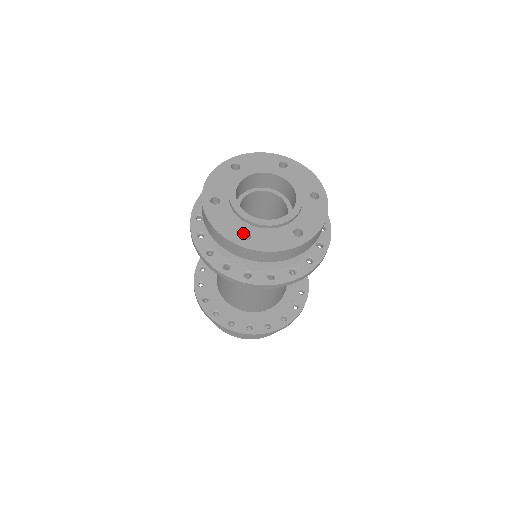
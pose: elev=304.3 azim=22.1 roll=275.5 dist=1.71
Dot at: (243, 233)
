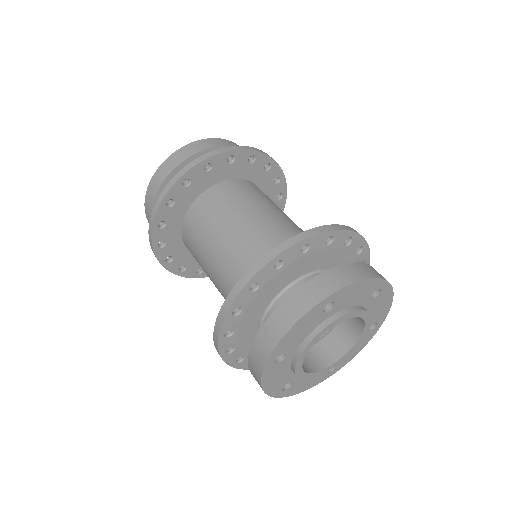
Dot at: (286, 381)
